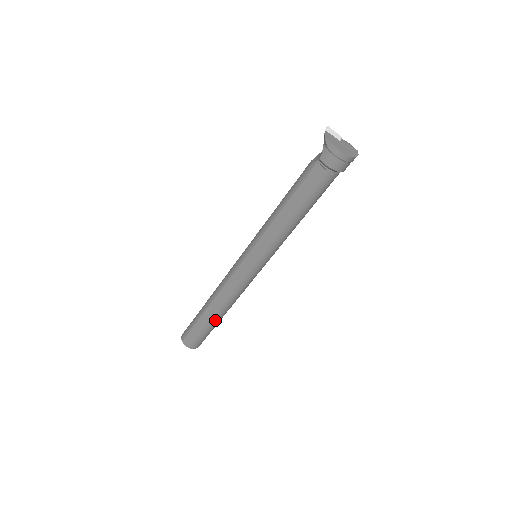
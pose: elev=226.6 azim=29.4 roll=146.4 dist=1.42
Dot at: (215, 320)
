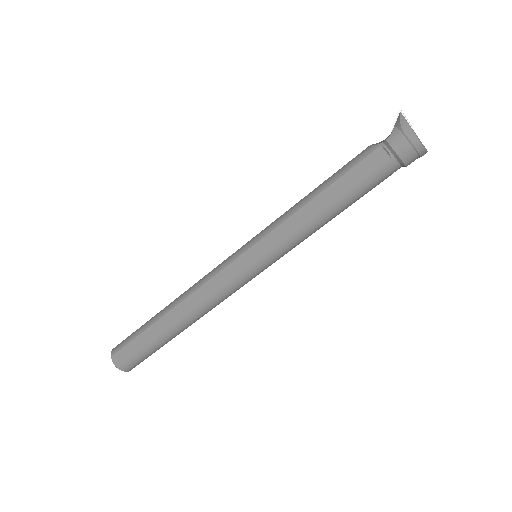
Dot at: (170, 333)
